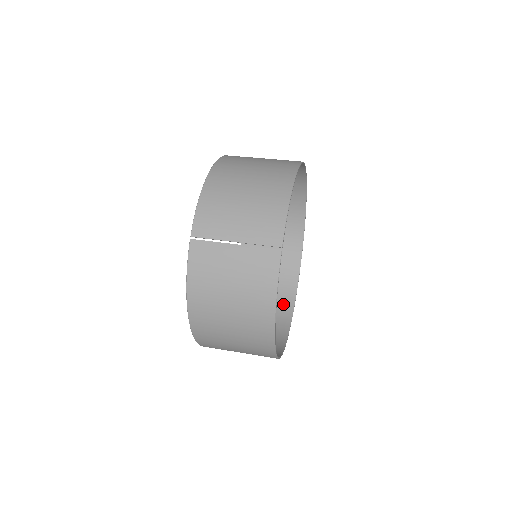
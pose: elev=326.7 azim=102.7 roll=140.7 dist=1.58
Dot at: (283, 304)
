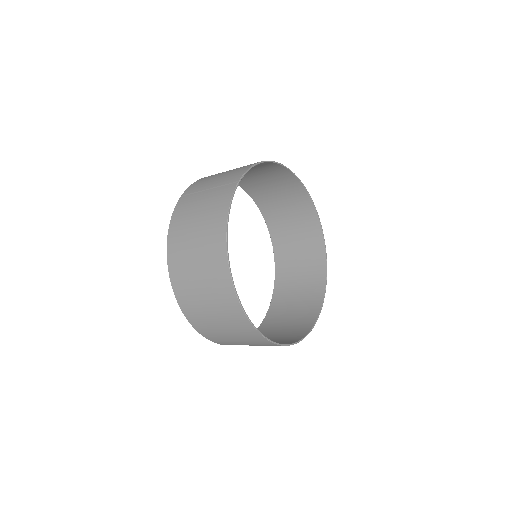
Dot at: (297, 334)
